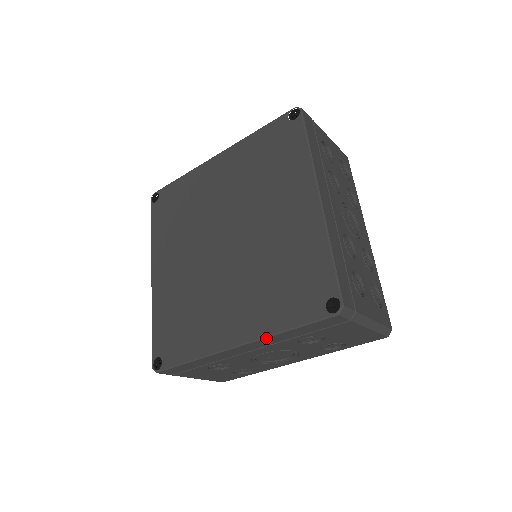
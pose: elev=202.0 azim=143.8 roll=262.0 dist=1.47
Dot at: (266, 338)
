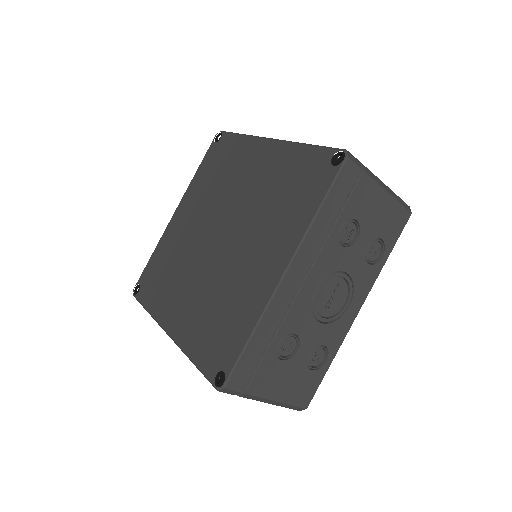
Dot at: (306, 236)
